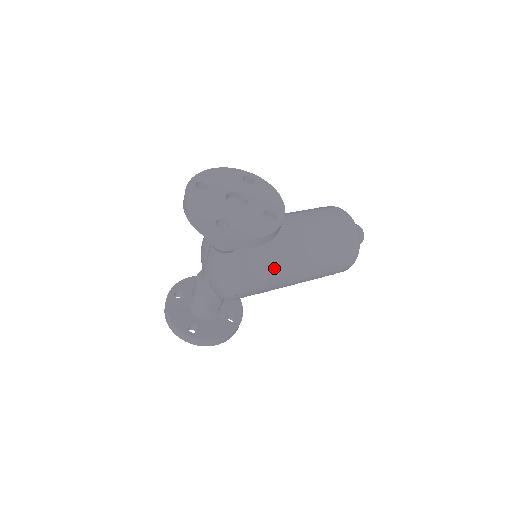
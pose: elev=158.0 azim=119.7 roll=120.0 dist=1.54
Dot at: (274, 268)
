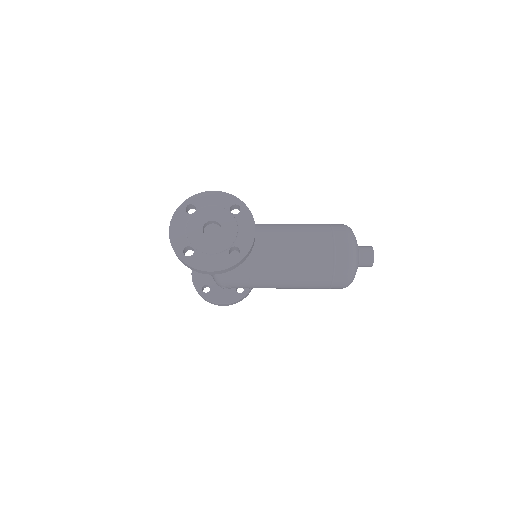
Dot at: (254, 278)
